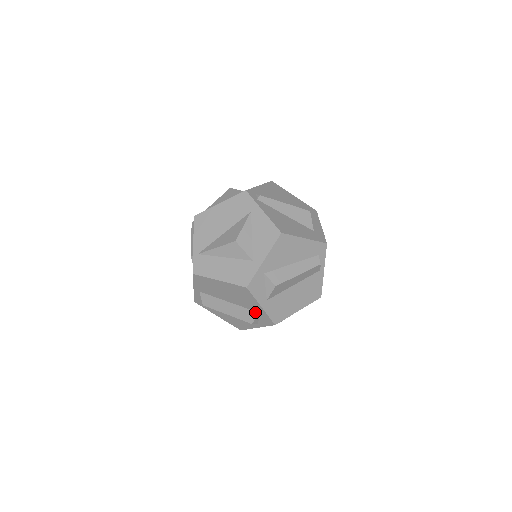
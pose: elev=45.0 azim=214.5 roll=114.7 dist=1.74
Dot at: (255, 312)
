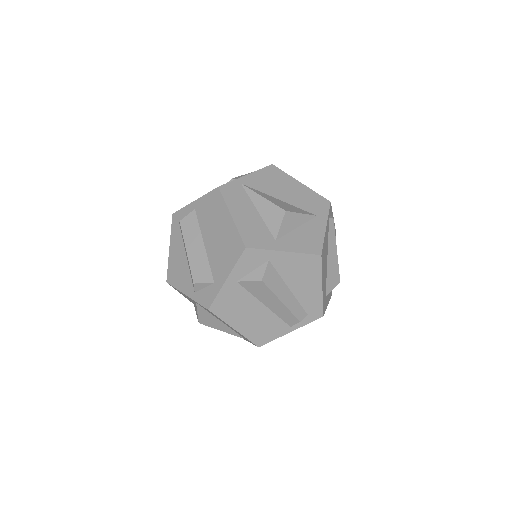
Dot at: (212, 278)
